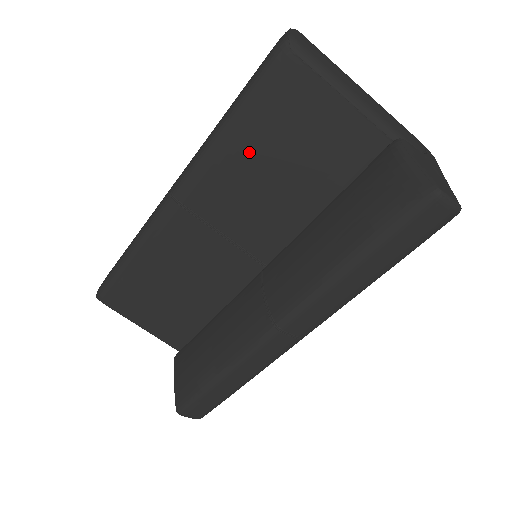
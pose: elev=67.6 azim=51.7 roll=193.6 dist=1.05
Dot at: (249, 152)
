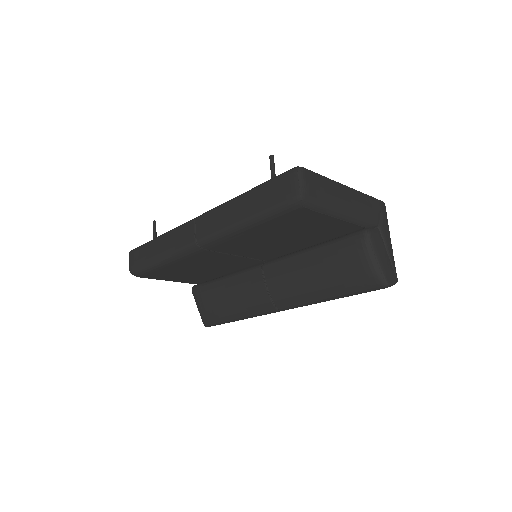
Dot at: (262, 234)
